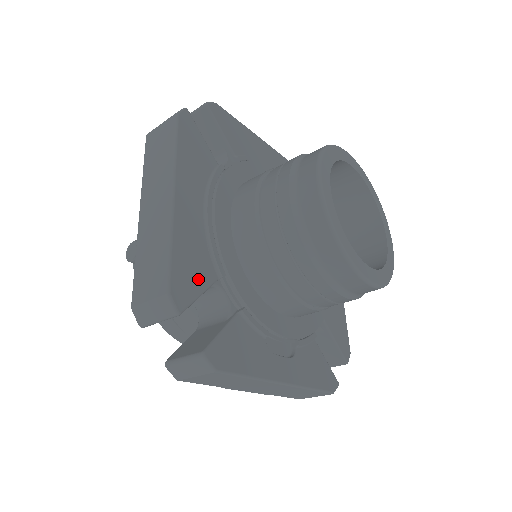
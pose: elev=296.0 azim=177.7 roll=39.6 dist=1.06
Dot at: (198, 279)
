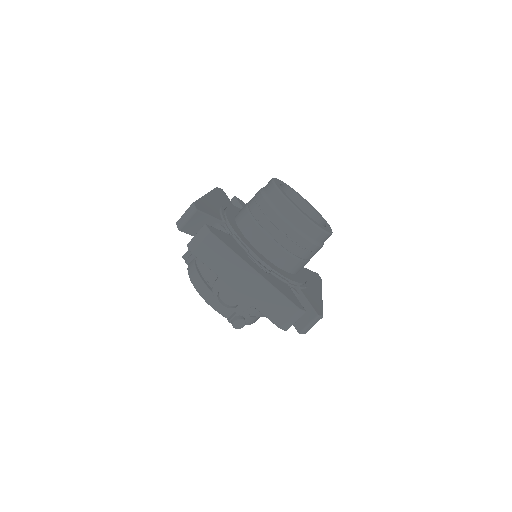
Dot at: (210, 213)
